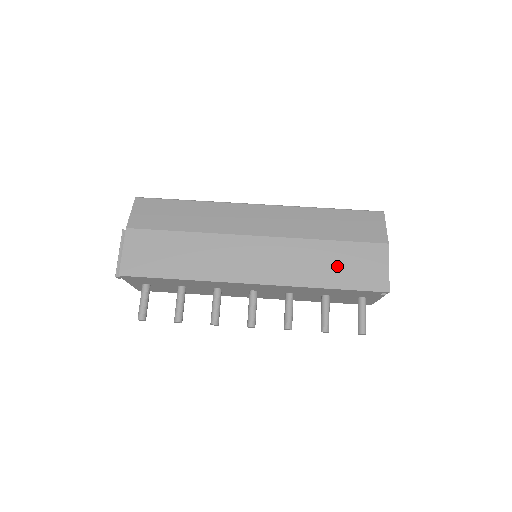
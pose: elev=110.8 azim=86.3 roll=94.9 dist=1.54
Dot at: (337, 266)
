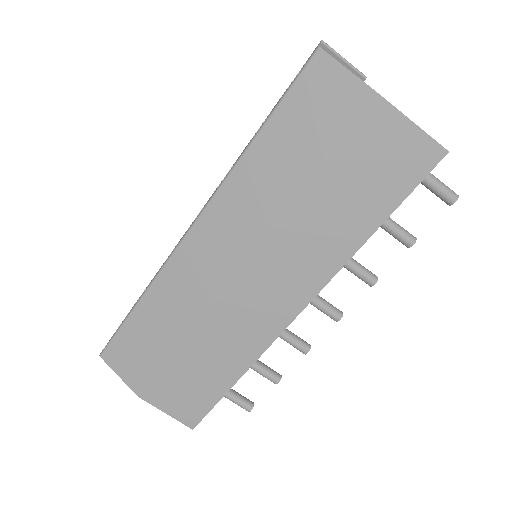
Dot at: (354, 199)
